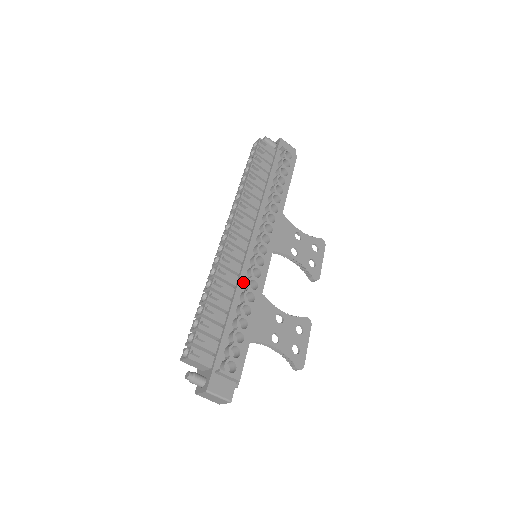
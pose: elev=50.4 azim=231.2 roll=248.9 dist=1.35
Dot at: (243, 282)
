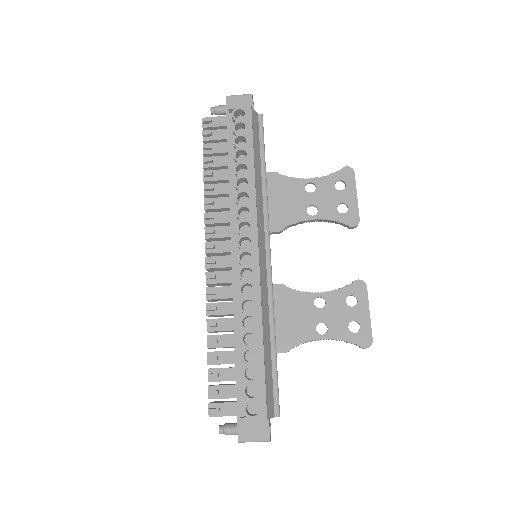
Dot at: occluded
